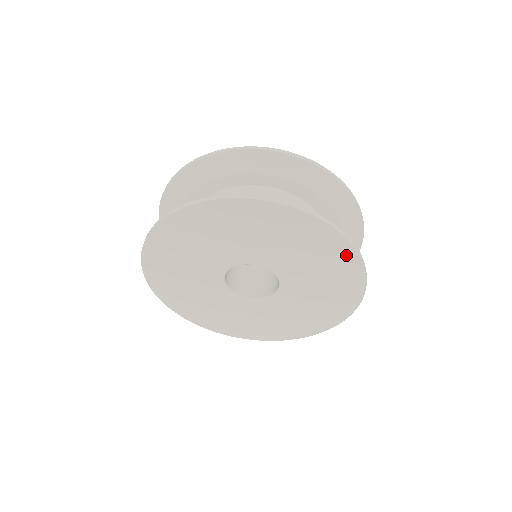
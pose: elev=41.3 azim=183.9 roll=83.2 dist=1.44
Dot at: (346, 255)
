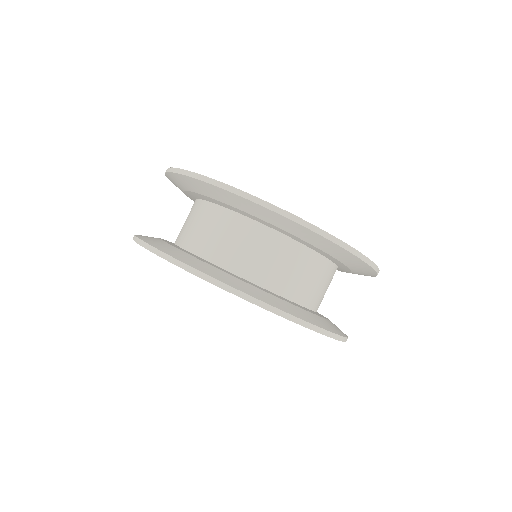
Dot at: occluded
